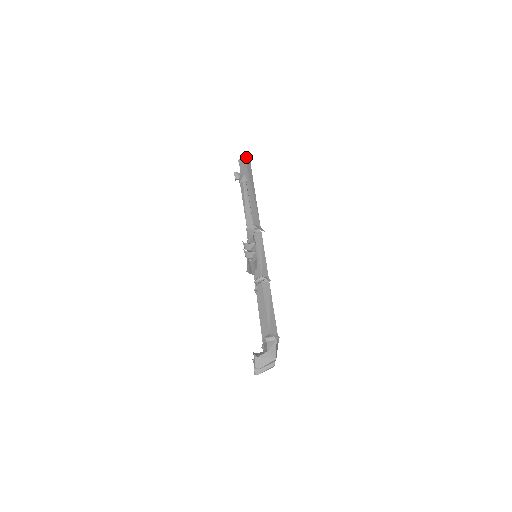
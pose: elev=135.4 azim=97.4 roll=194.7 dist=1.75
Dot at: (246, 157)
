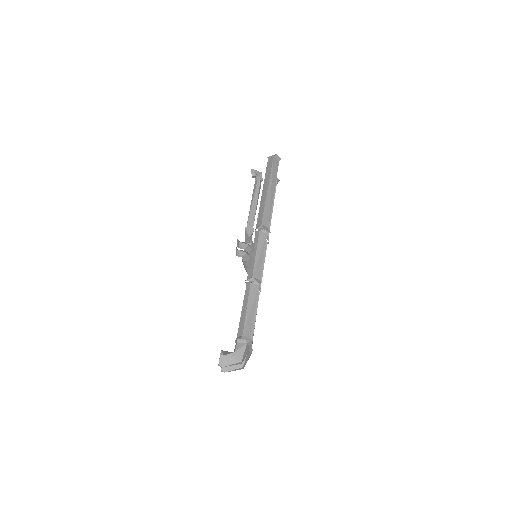
Dot at: (275, 155)
